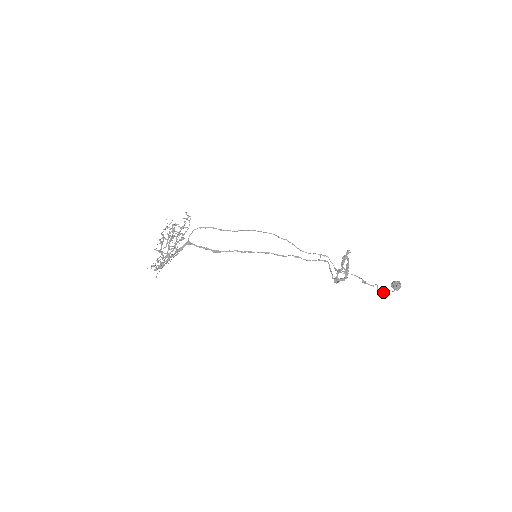
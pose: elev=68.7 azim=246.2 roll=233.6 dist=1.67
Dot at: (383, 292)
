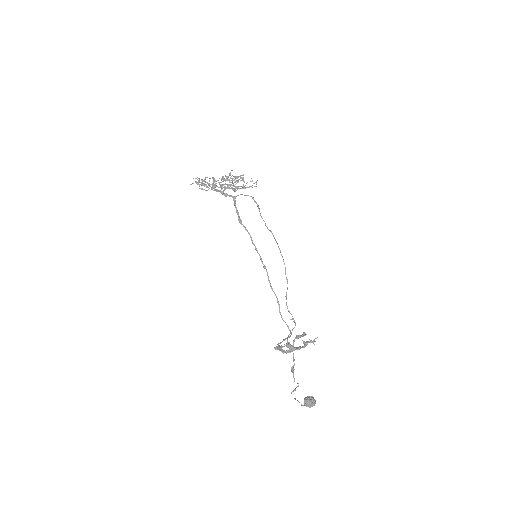
Dot at: (295, 398)
